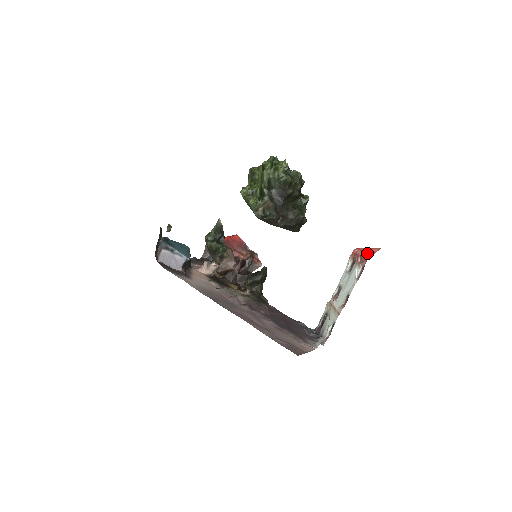
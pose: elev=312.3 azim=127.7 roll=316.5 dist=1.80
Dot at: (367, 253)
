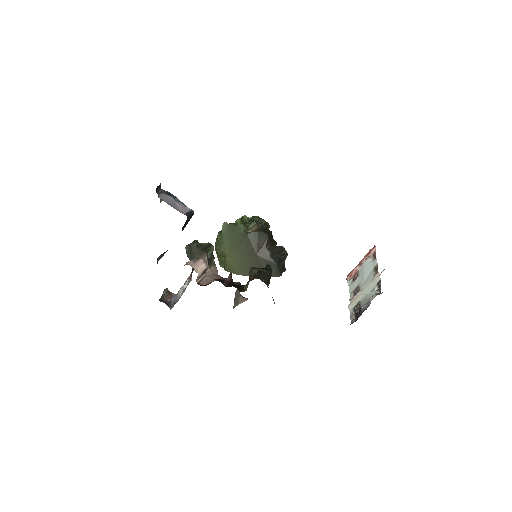
Dot at: occluded
